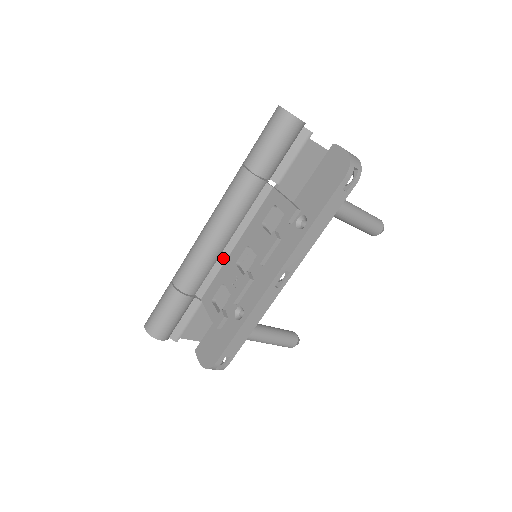
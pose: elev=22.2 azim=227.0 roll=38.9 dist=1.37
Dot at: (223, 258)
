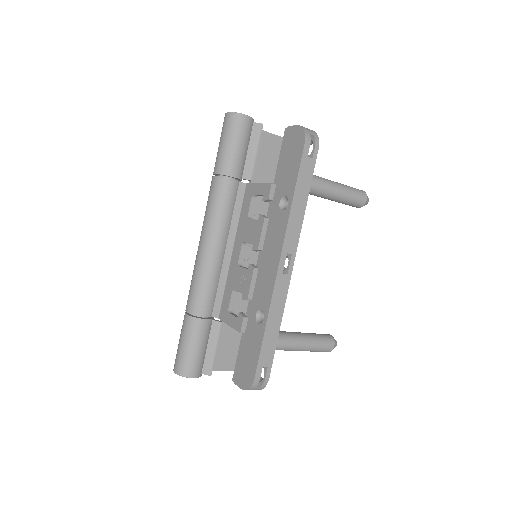
Dot at: (225, 268)
